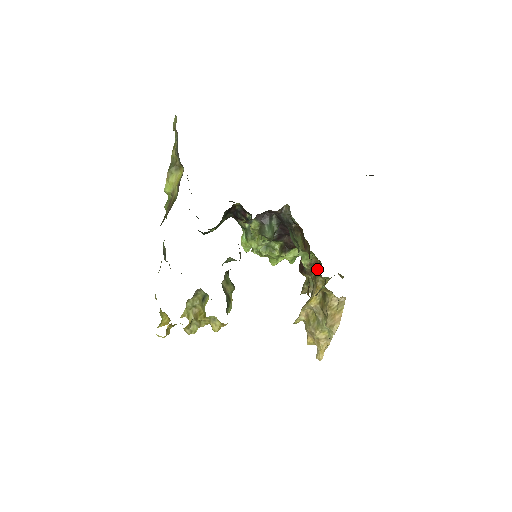
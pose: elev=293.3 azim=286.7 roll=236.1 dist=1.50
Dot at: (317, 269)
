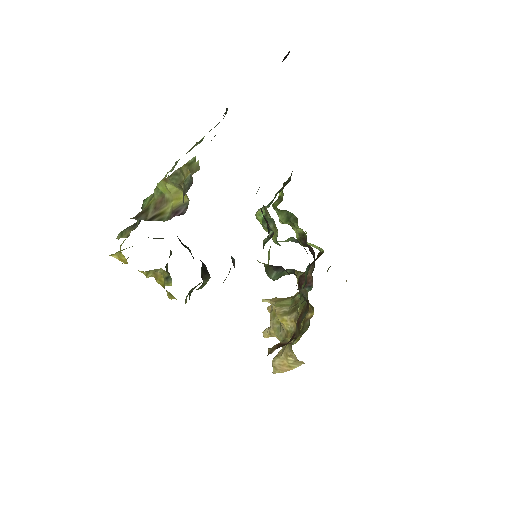
Dot at: (308, 311)
